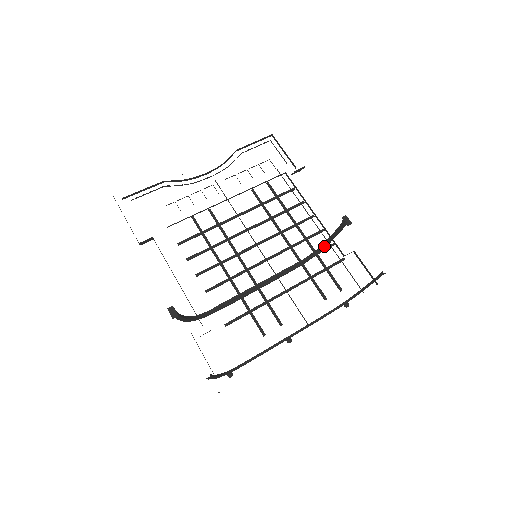
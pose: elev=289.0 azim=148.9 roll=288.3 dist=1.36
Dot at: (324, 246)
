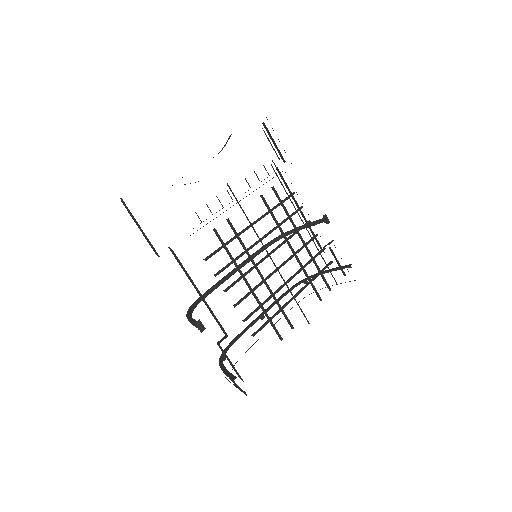
Dot at: occluded
